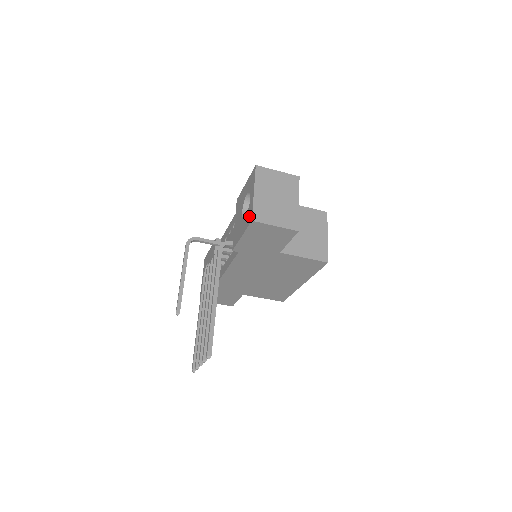
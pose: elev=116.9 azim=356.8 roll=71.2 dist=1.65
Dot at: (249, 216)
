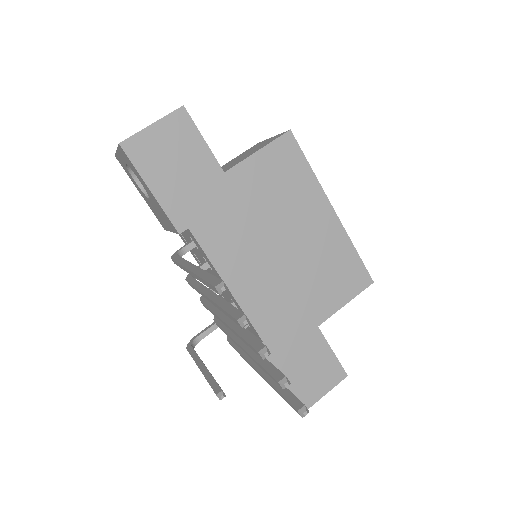
Dot at: occluded
